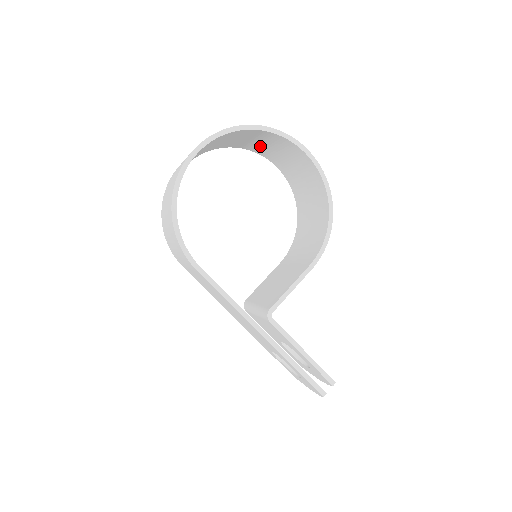
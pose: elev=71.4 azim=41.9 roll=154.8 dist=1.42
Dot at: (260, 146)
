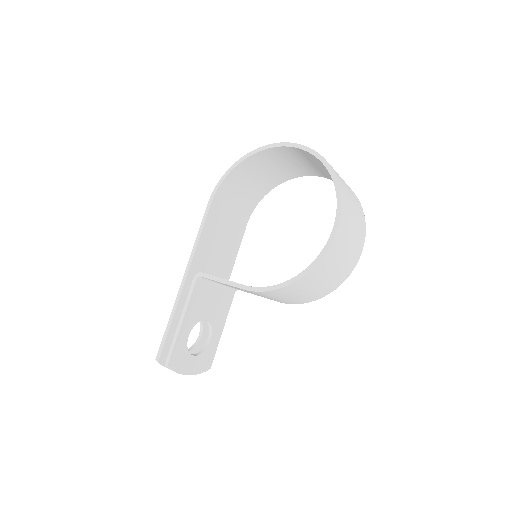
Dot at: occluded
